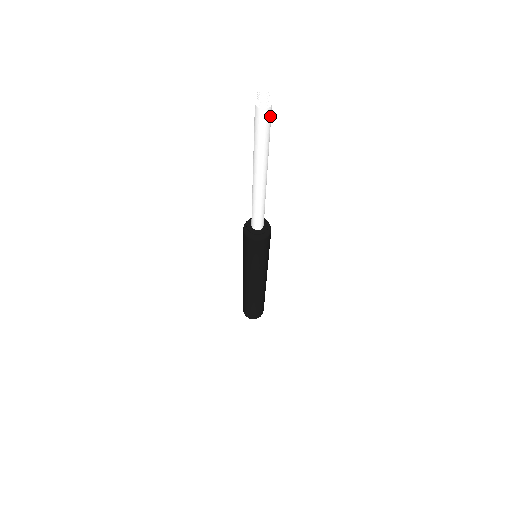
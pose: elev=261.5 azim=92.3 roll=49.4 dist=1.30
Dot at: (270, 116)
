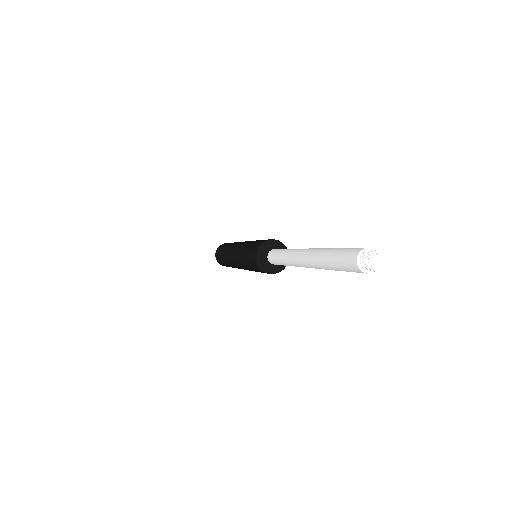
Dot at: occluded
